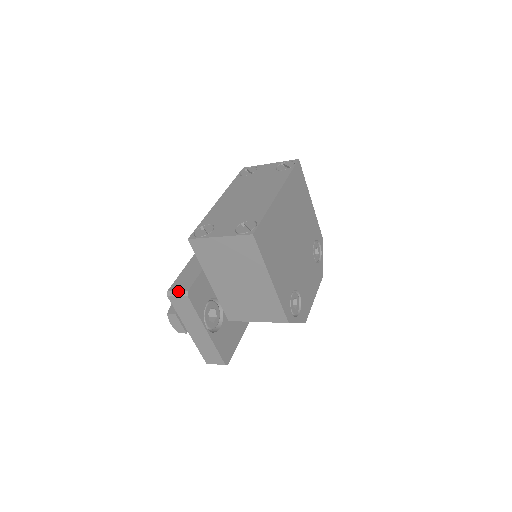
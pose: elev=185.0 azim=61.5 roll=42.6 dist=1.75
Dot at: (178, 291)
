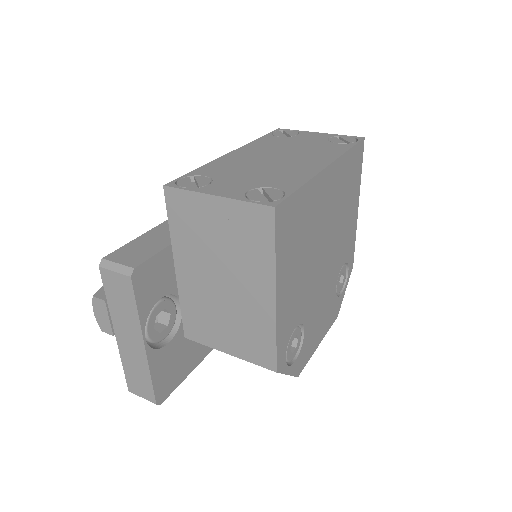
Dot at: (118, 263)
